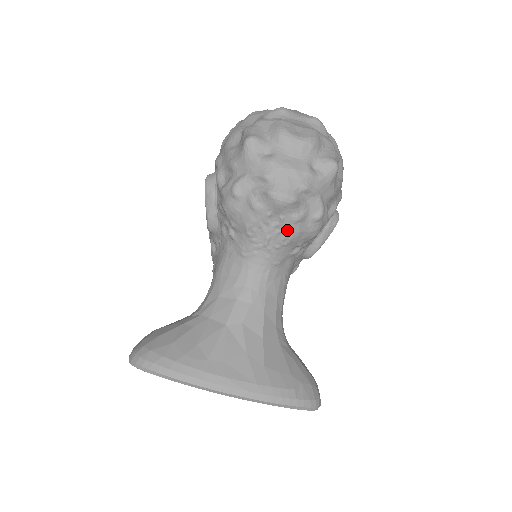
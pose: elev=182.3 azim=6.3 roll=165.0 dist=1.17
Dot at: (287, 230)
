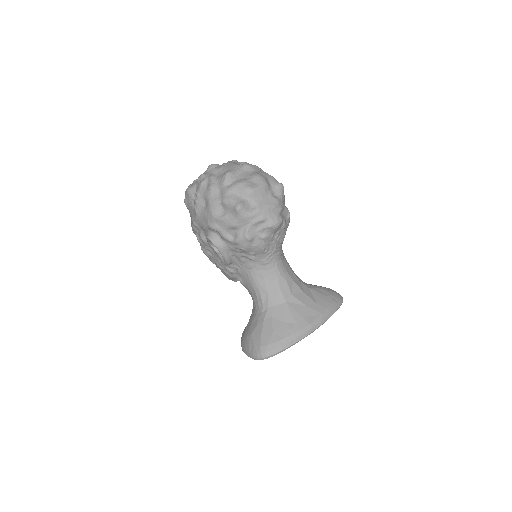
Dot at: (282, 235)
